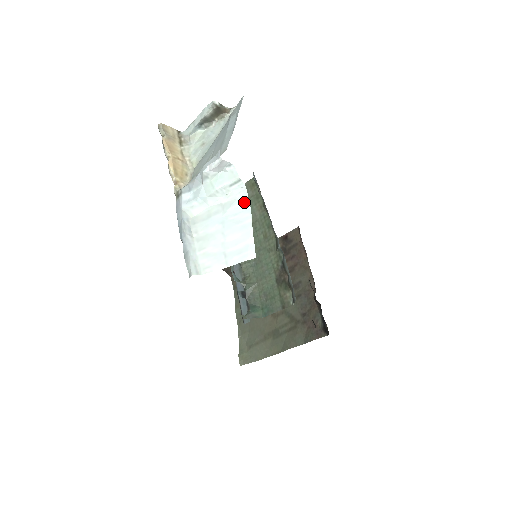
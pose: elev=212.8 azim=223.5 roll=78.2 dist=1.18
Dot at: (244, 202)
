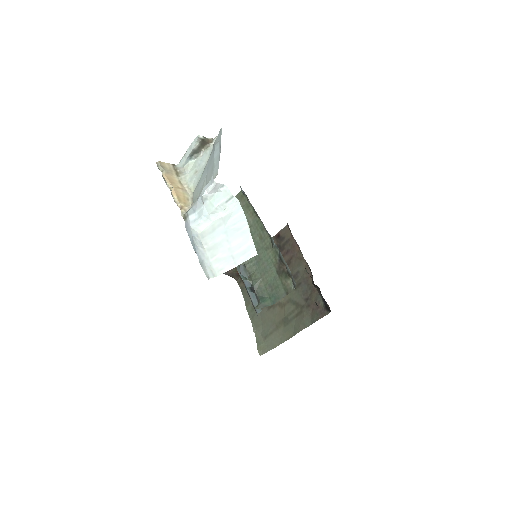
Dot at: (240, 213)
